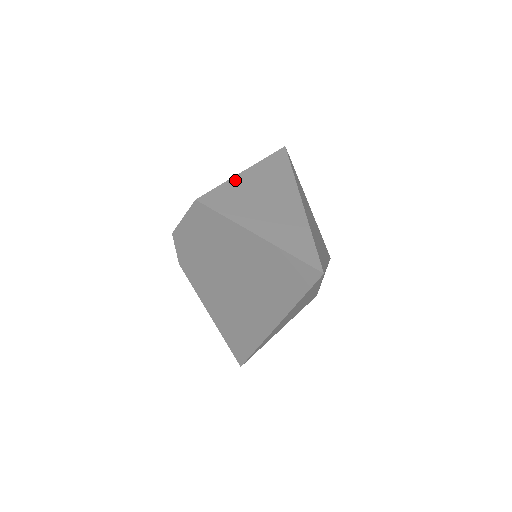
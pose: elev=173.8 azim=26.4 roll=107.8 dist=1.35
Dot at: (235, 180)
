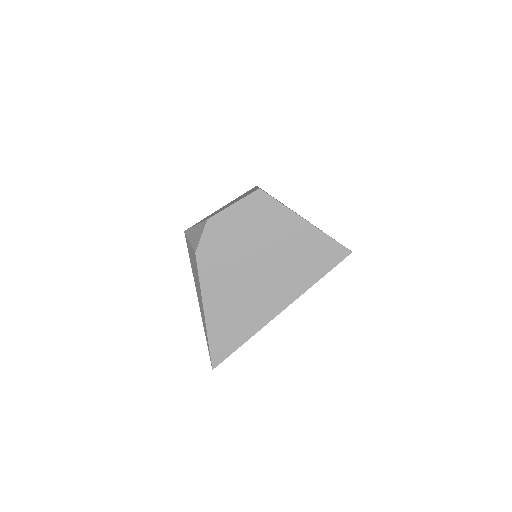
Dot at: occluded
